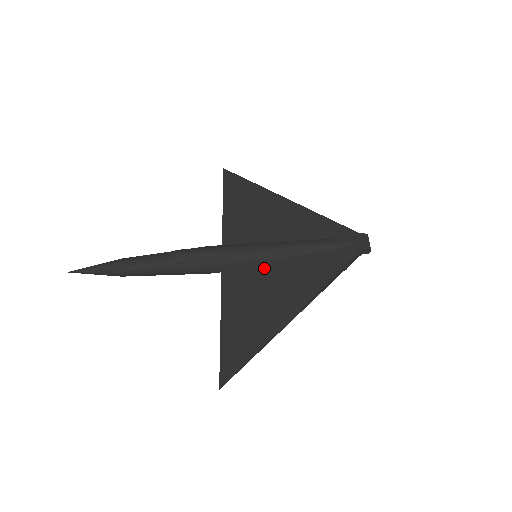
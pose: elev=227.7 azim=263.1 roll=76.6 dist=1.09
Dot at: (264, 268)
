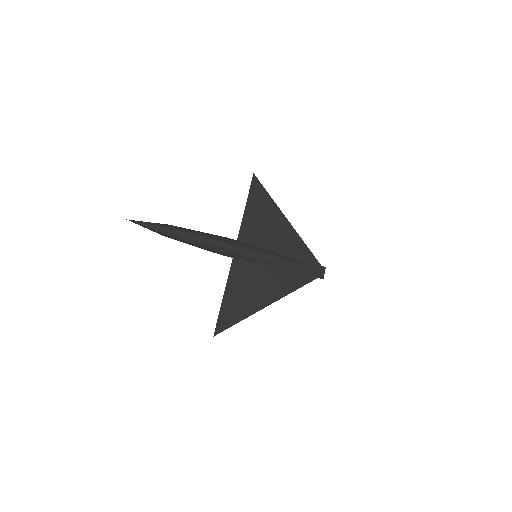
Dot at: (259, 268)
